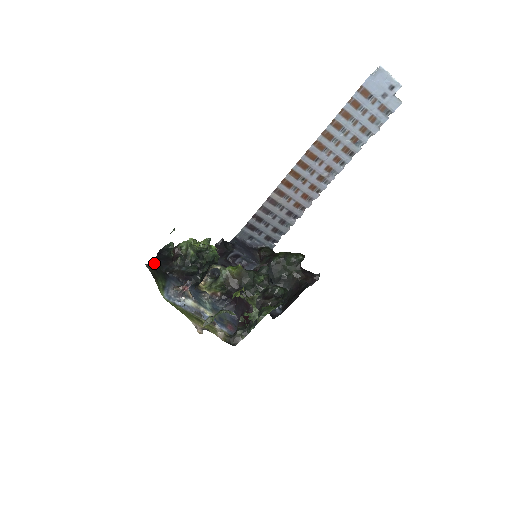
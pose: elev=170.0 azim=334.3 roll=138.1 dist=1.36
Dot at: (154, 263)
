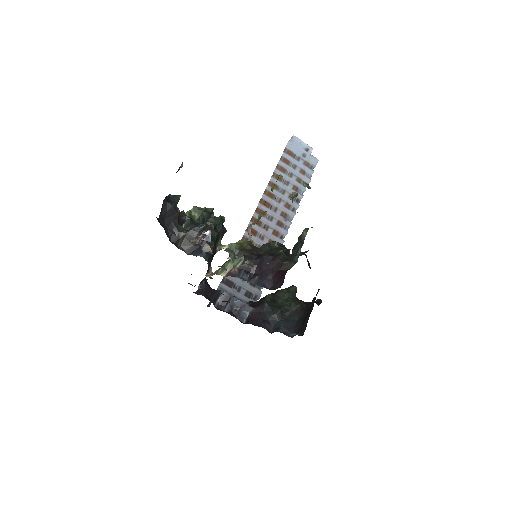
Dot at: (158, 220)
